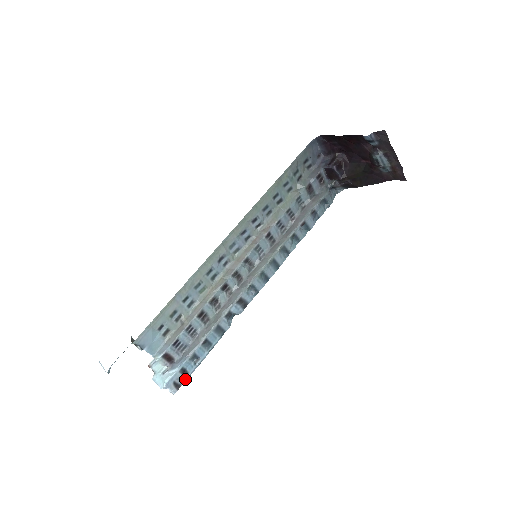
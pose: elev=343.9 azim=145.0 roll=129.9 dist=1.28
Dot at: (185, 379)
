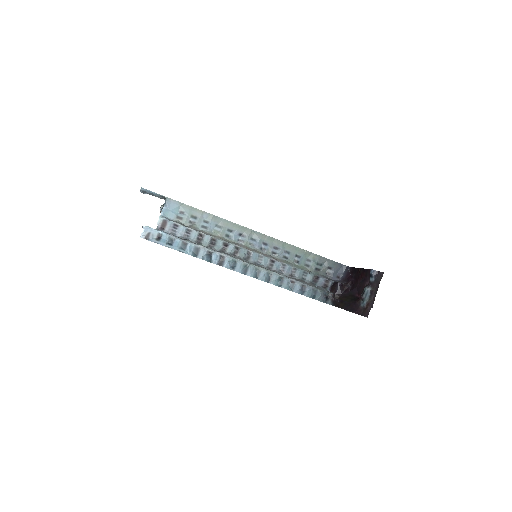
Dot at: (154, 240)
